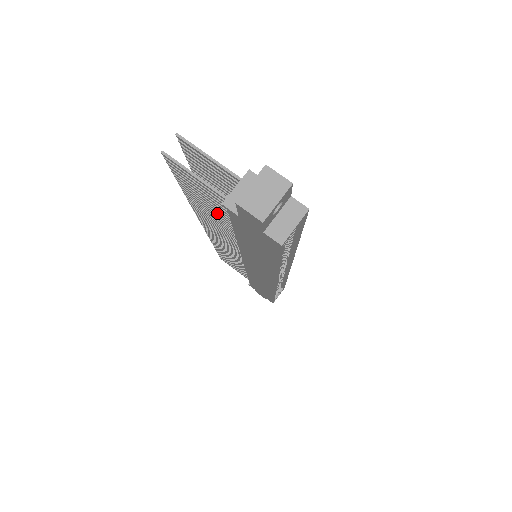
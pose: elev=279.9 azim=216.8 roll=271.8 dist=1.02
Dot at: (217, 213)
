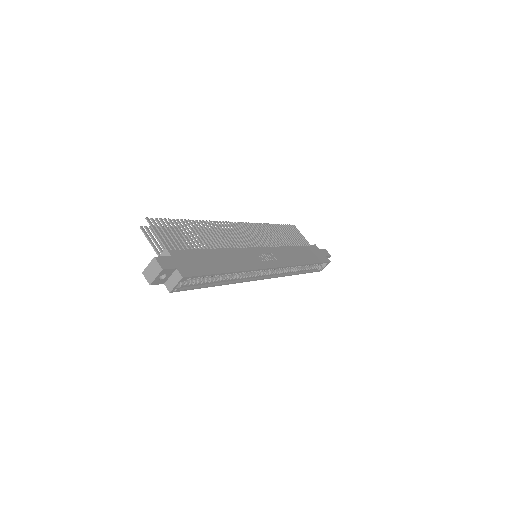
Dot at: occluded
